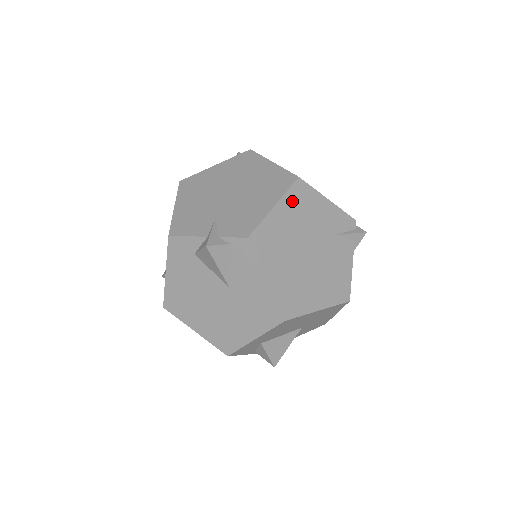
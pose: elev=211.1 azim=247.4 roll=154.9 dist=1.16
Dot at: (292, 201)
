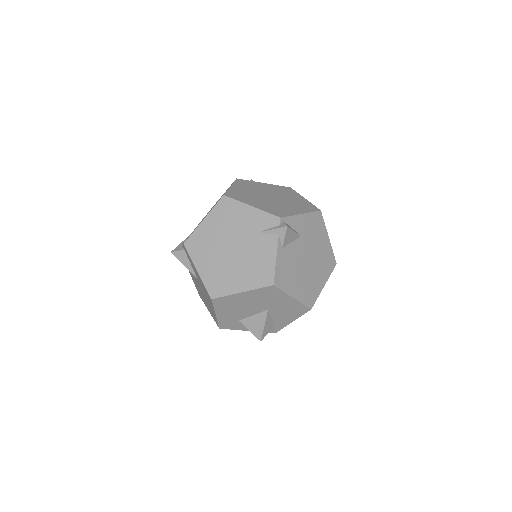
Dot at: (218, 214)
